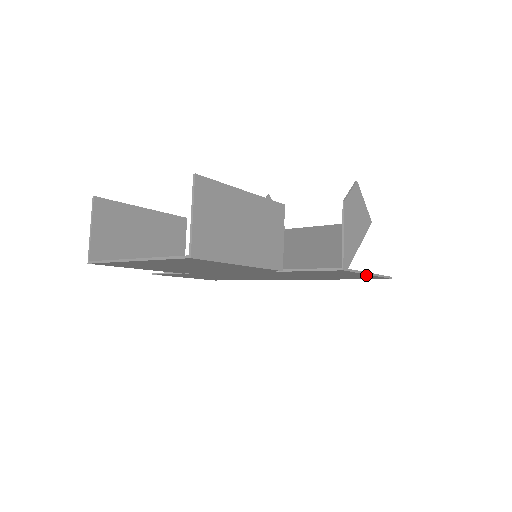
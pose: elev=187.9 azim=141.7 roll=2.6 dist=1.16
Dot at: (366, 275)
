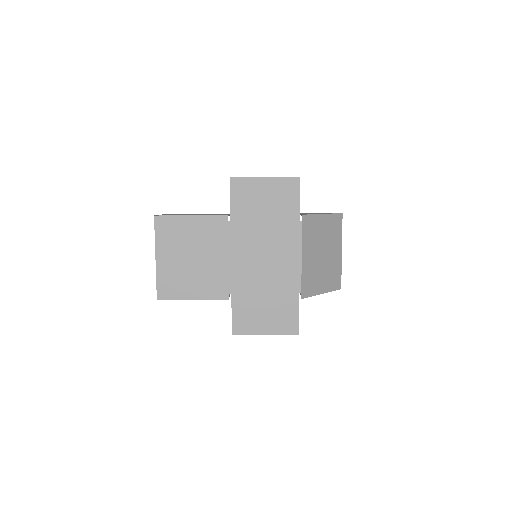
Dot at: (267, 181)
